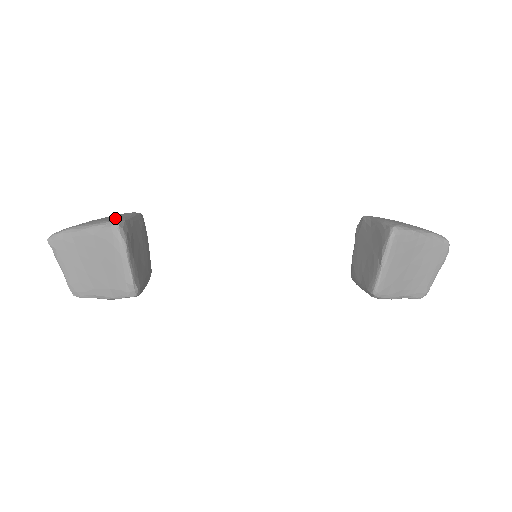
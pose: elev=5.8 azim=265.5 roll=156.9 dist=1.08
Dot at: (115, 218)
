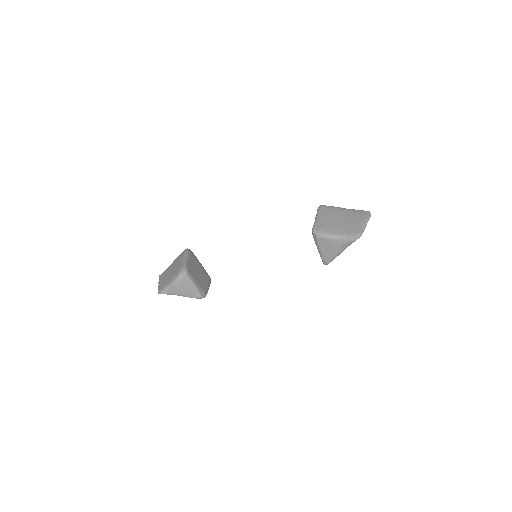
Dot at: occluded
